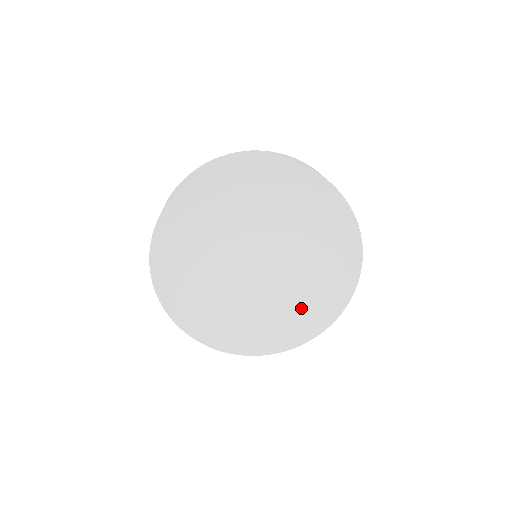
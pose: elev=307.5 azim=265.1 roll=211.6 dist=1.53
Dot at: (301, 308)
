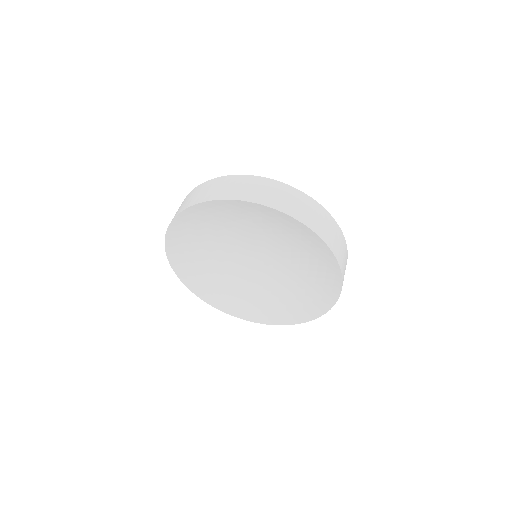
Dot at: (288, 301)
